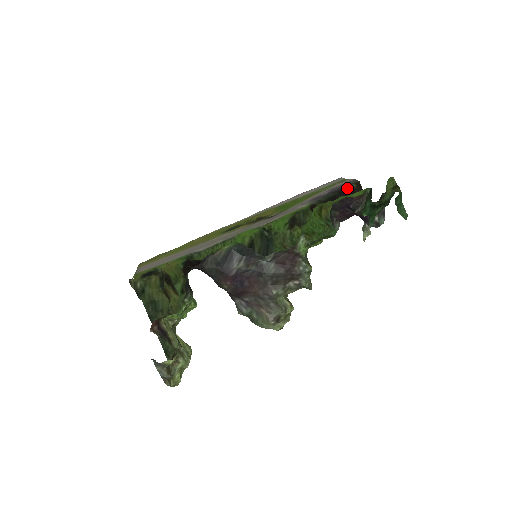
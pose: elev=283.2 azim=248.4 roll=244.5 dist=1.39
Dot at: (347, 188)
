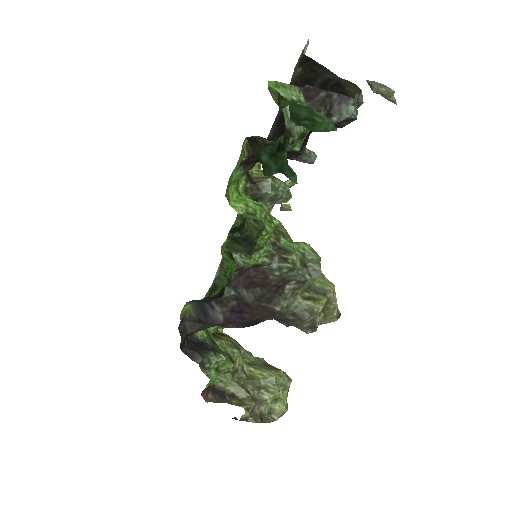
Dot at: (292, 84)
